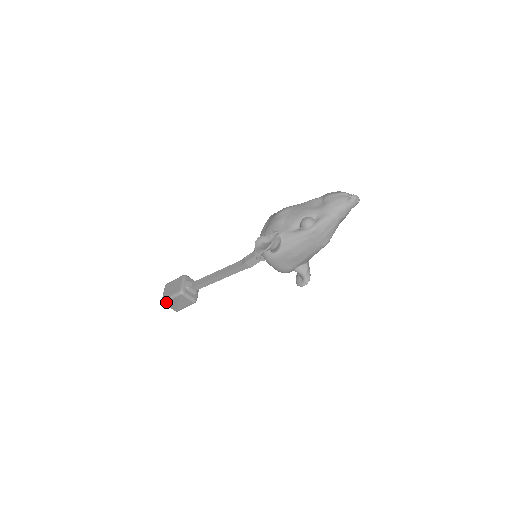
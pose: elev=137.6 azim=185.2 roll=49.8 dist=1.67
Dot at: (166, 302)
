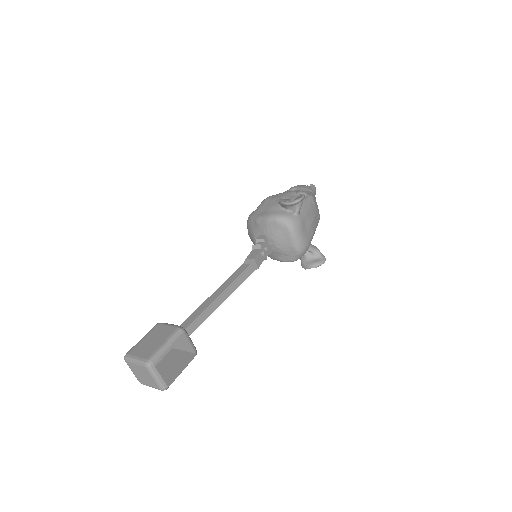
Dot at: (151, 366)
